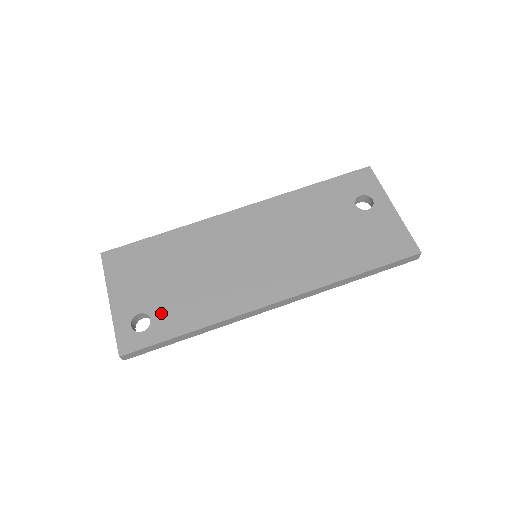
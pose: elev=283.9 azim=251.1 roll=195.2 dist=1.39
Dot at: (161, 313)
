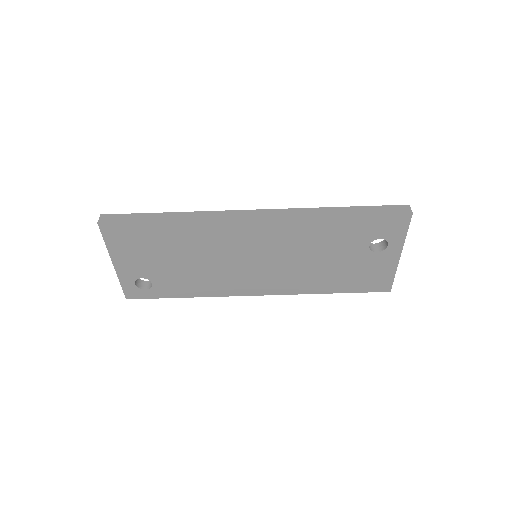
Dot at: (162, 282)
